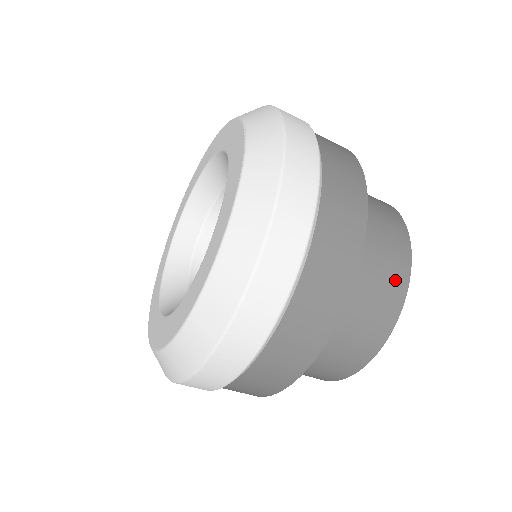
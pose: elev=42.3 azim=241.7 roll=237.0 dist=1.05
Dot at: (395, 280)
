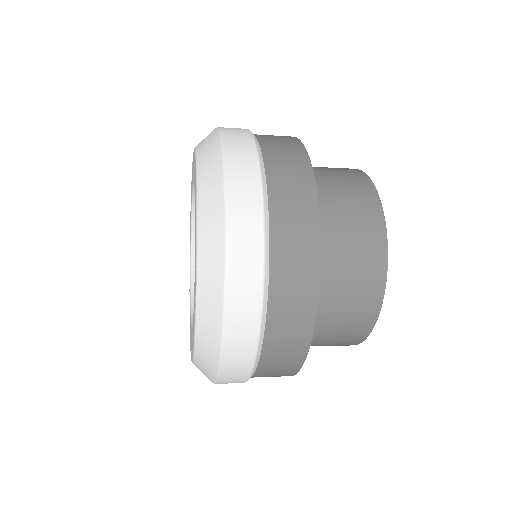
Dot at: (356, 332)
